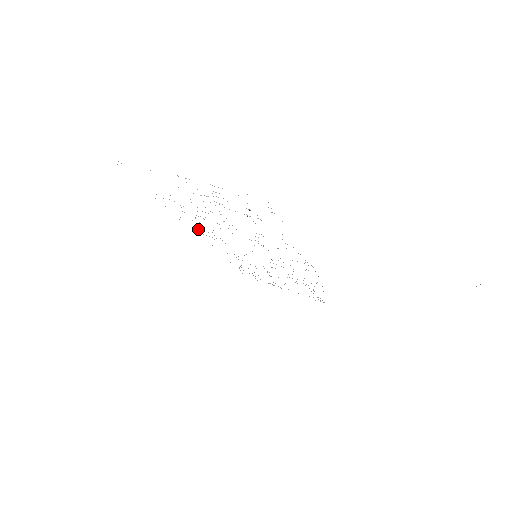
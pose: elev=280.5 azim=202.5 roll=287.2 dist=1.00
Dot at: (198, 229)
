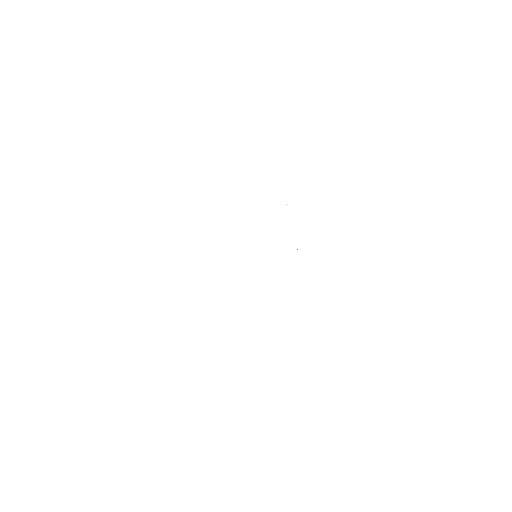
Dot at: occluded
